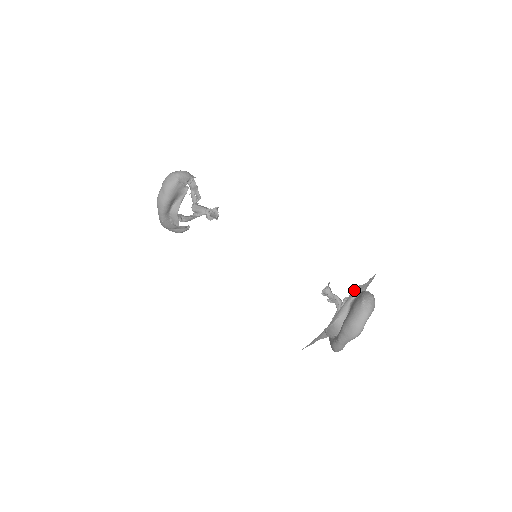
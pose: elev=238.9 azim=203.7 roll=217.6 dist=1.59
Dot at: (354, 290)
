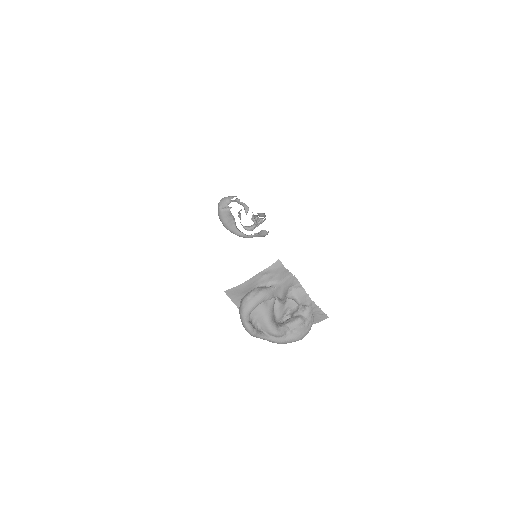
Dot at: (231, 293)
